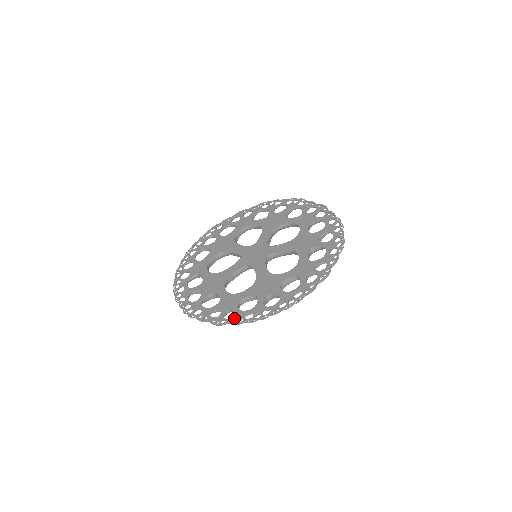
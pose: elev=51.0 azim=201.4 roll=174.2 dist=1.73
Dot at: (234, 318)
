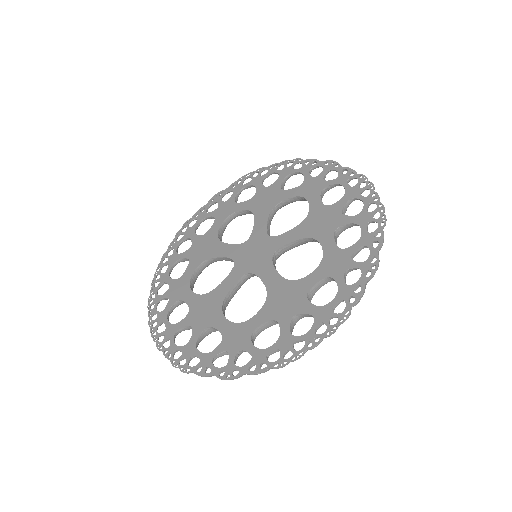
Dot at: (252, 364)
